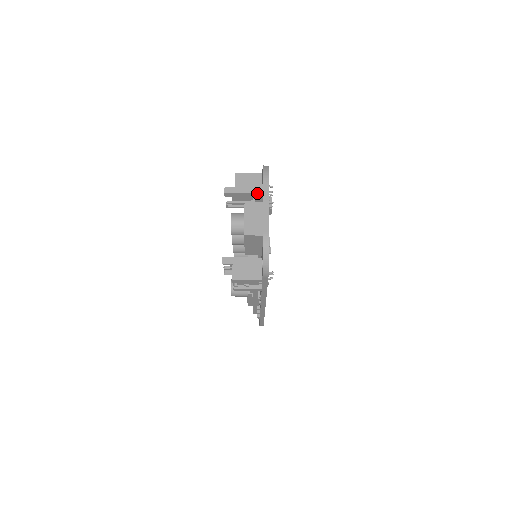
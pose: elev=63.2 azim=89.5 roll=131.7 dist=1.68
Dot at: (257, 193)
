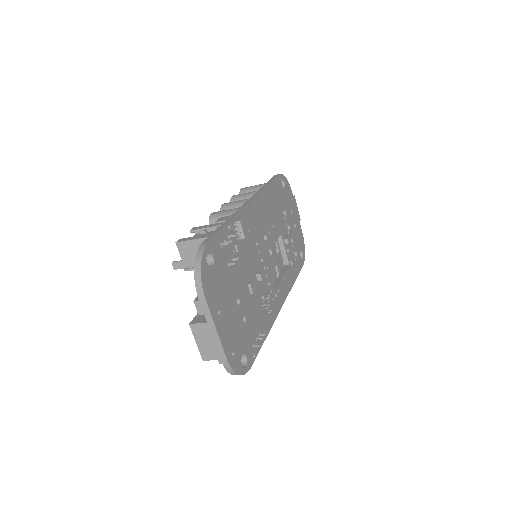
Dot at: (198, 313)
